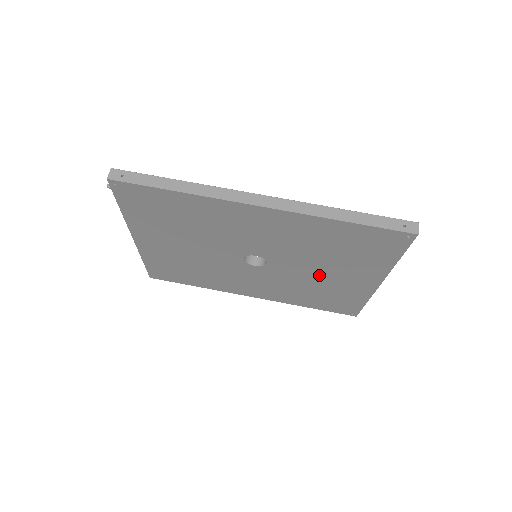
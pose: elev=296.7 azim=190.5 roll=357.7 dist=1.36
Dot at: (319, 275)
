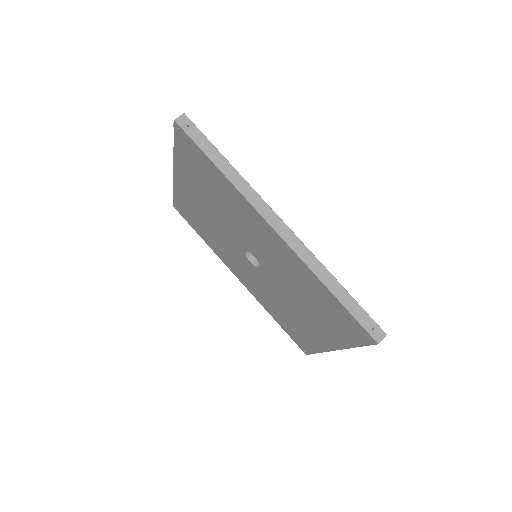
Dot at: (293, 307)
